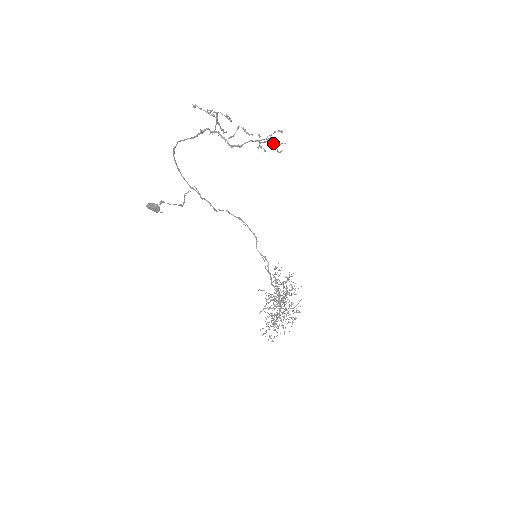
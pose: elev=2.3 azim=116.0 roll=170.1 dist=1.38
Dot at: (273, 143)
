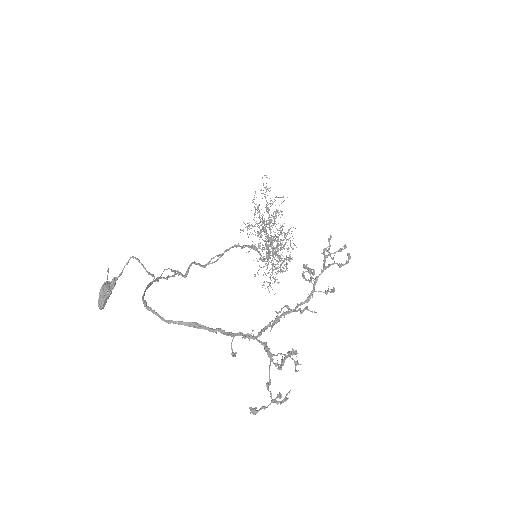
Dot at: occluded
